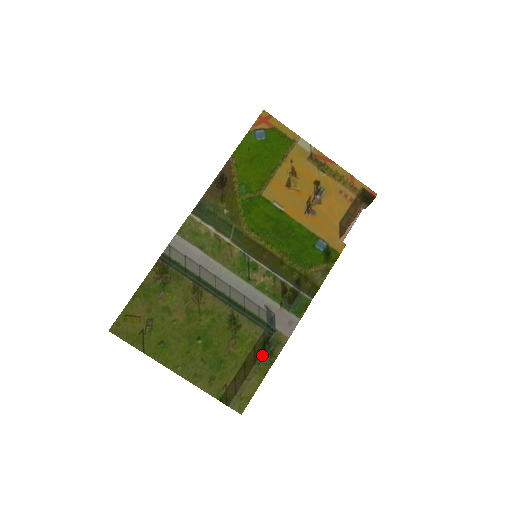
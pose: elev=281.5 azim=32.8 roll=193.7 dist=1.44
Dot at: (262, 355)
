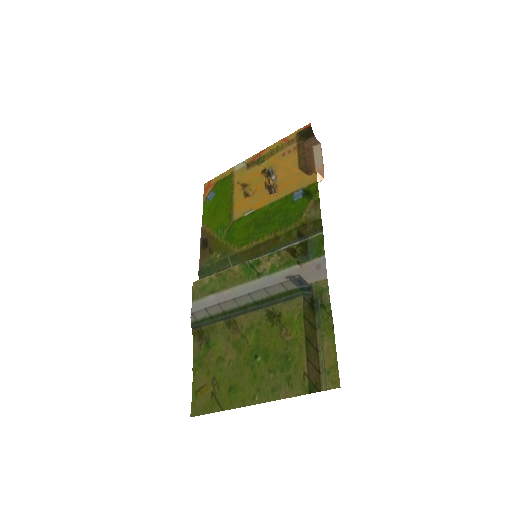
Dot at: (316, 316)
